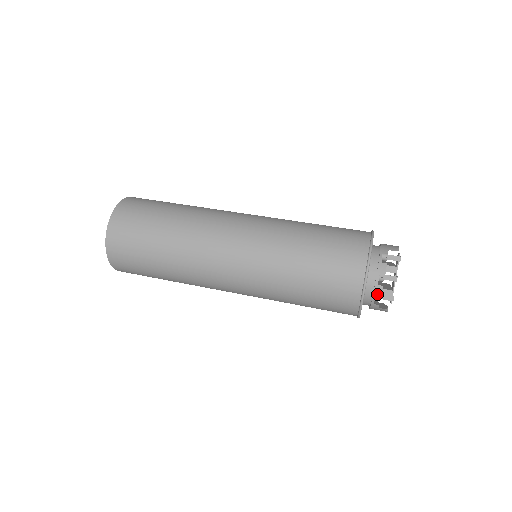
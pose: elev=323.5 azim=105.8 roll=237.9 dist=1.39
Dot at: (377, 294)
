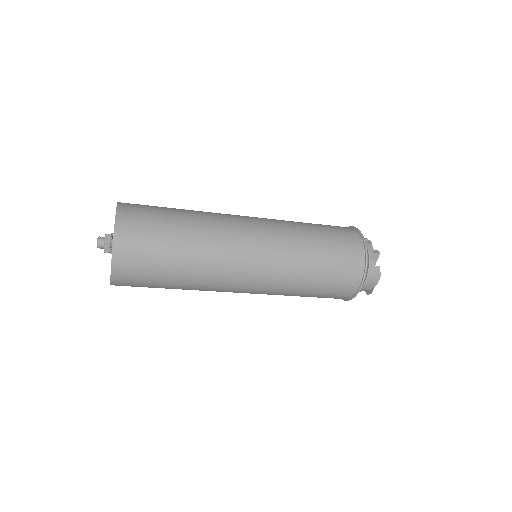
Dot at: (370, 249)
